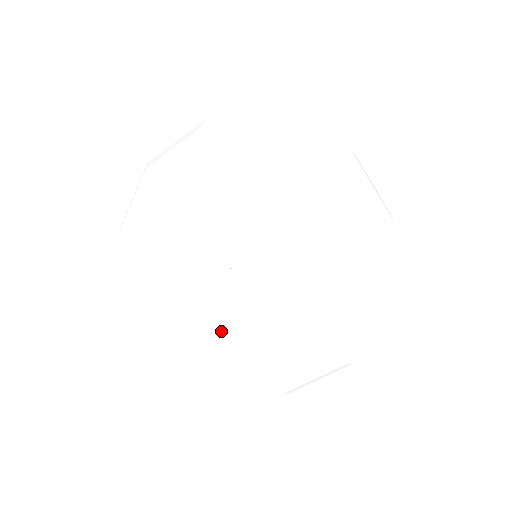
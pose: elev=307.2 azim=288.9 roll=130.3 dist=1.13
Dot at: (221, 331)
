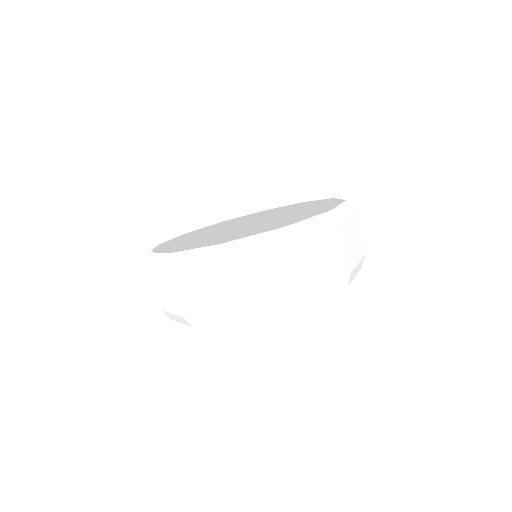
Dot at: (195, 238)
